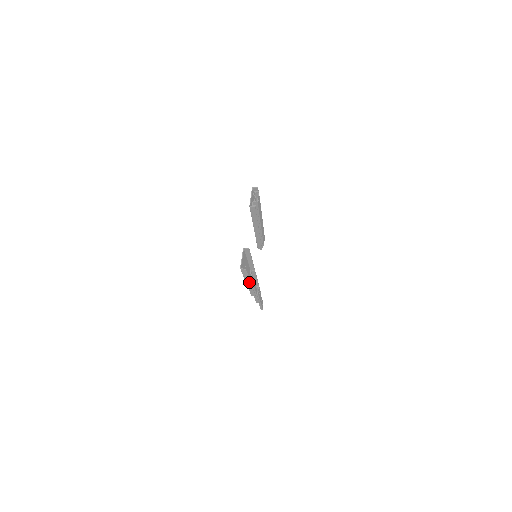
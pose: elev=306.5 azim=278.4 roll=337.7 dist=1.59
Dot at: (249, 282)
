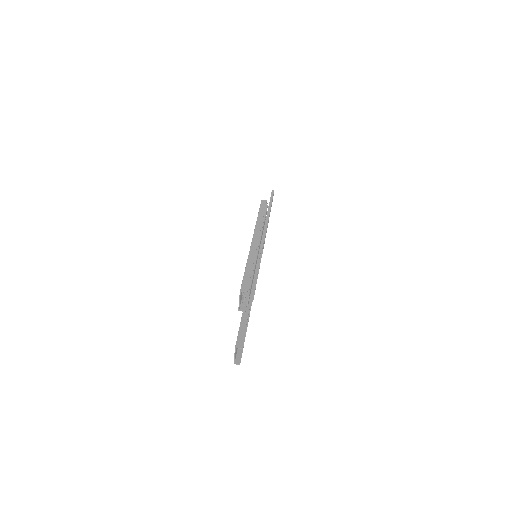
Dot at: occluded
